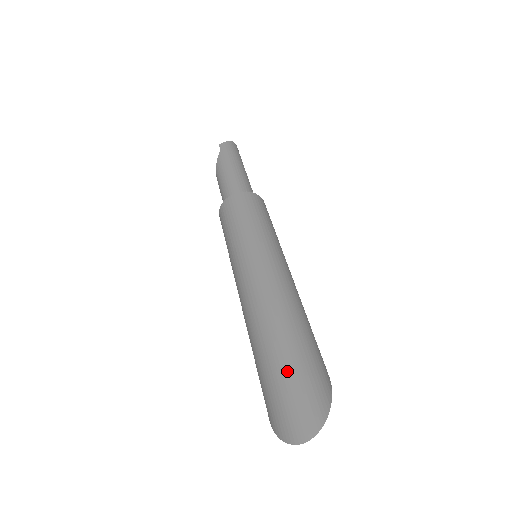
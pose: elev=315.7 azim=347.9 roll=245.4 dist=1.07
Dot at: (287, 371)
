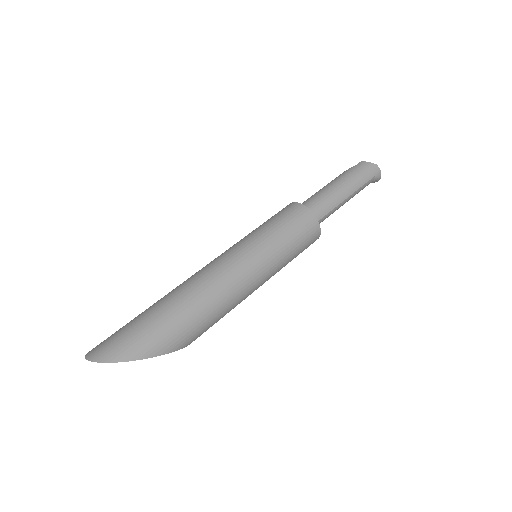
Dot at: (137, 322)
